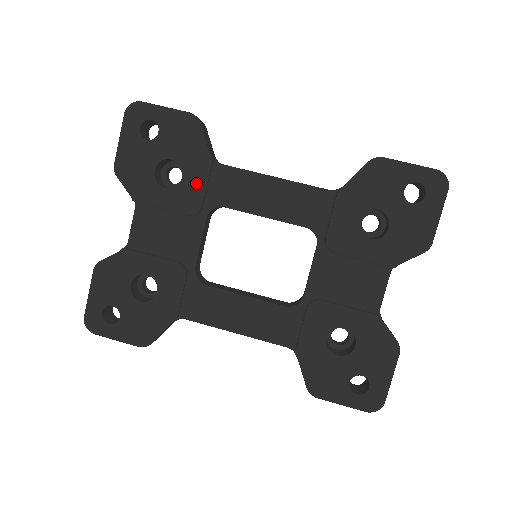
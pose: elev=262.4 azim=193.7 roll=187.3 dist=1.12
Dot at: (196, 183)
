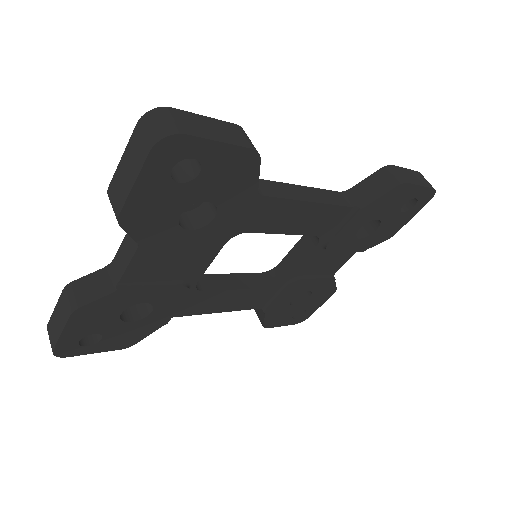
Dot at: (230, 221)
